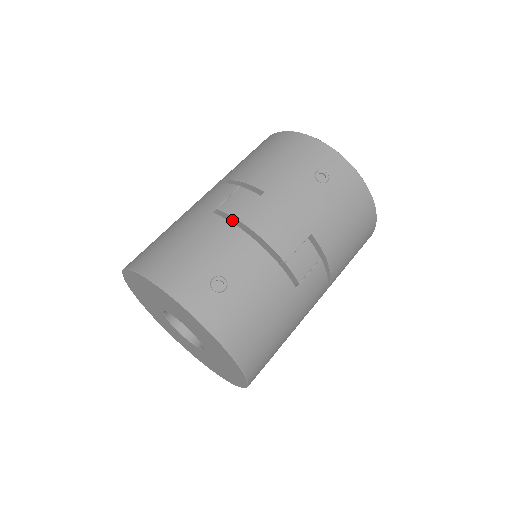
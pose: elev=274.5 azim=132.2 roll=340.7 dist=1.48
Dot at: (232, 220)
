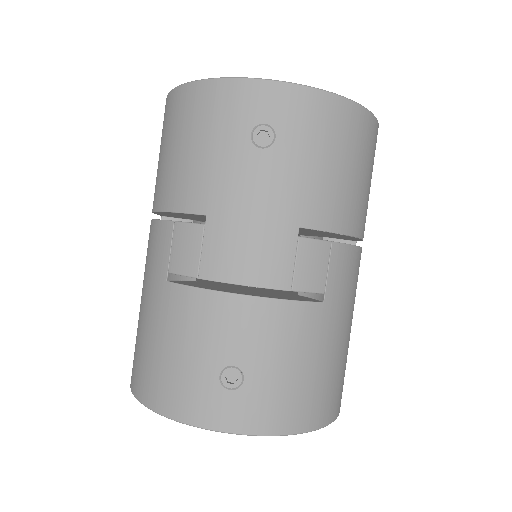
Dot at: occluded
